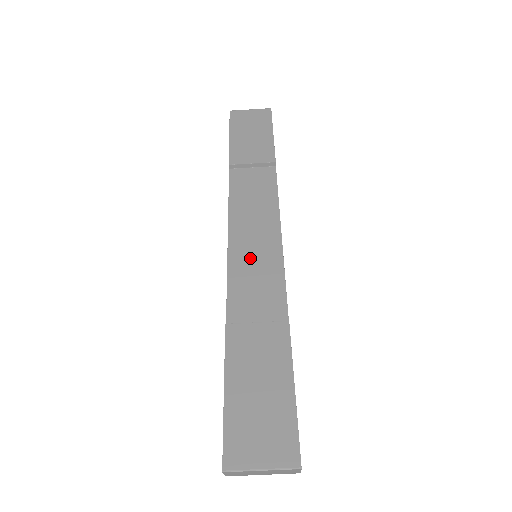
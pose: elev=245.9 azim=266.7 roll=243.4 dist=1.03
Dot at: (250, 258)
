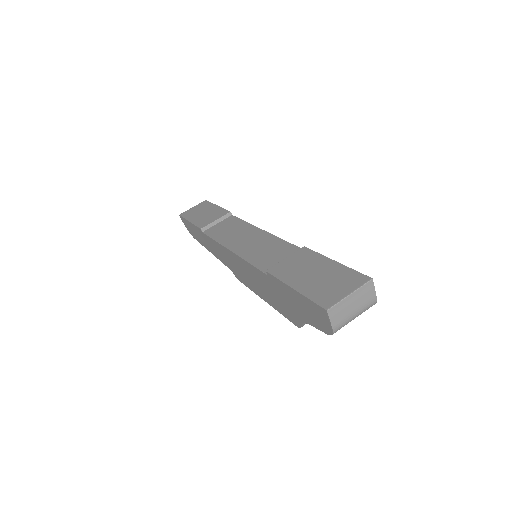
Dot at: (254, 248)
